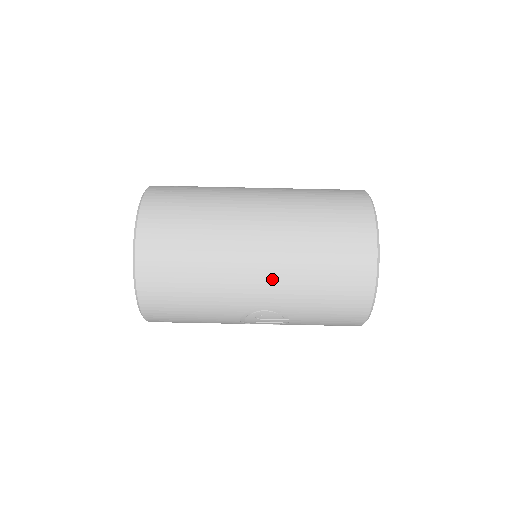
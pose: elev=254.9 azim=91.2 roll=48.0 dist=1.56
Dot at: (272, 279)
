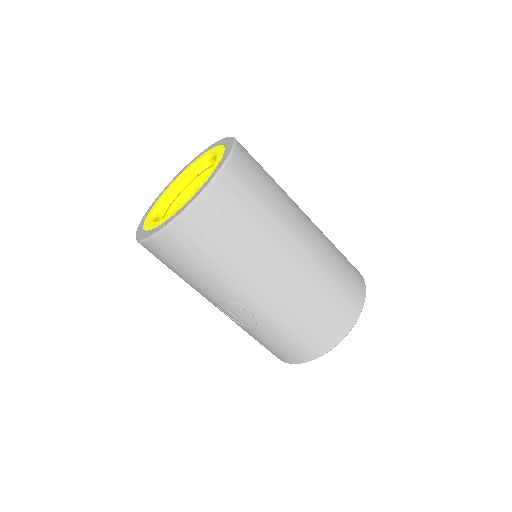
Dot at: (280, 293)
